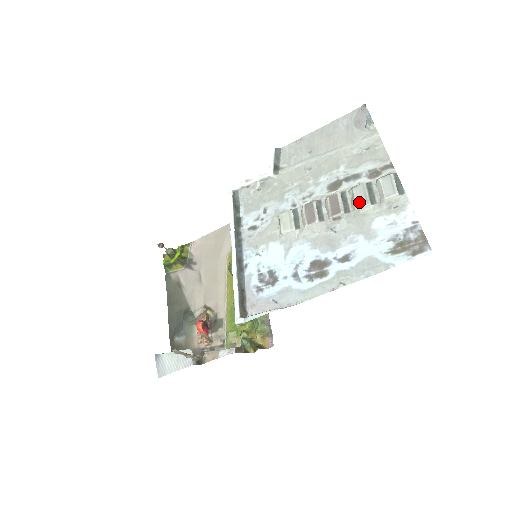
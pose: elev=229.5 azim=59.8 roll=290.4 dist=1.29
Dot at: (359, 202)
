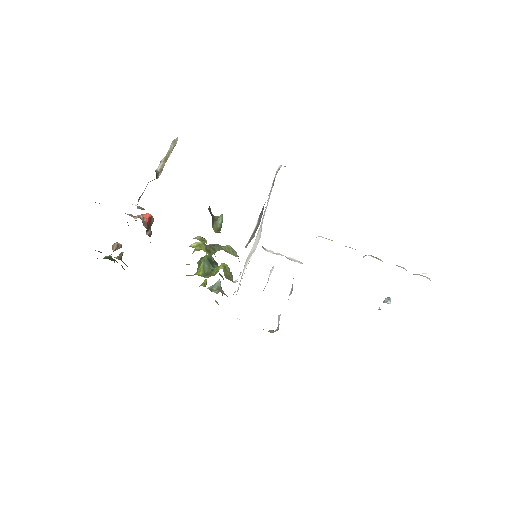
Dot at: occluded
